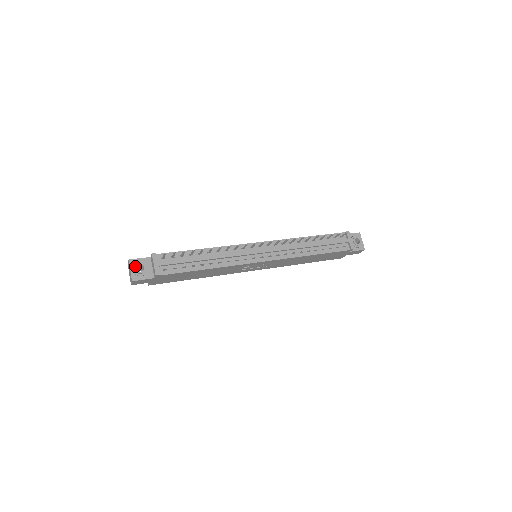
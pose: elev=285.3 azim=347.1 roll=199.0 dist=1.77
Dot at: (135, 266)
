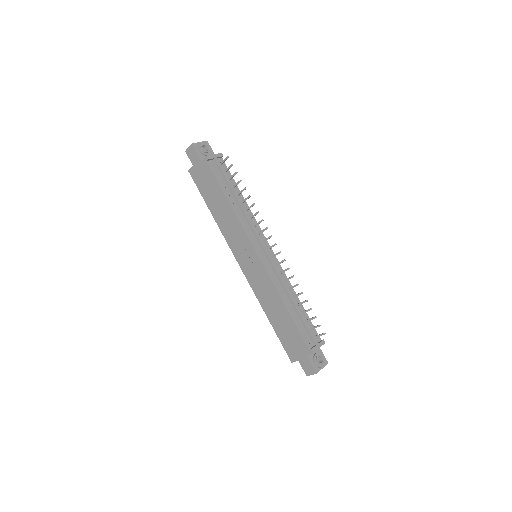
Dot at: (205, 144)
